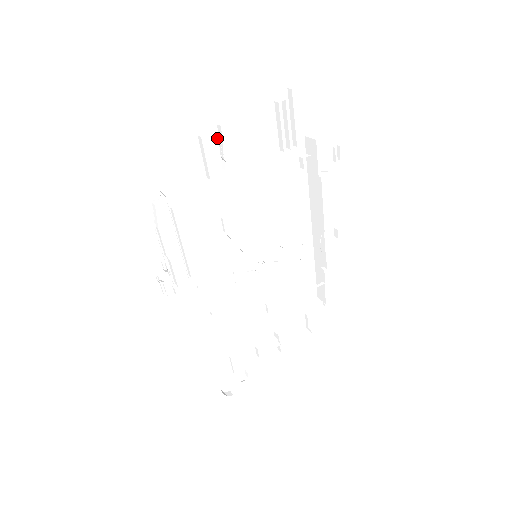
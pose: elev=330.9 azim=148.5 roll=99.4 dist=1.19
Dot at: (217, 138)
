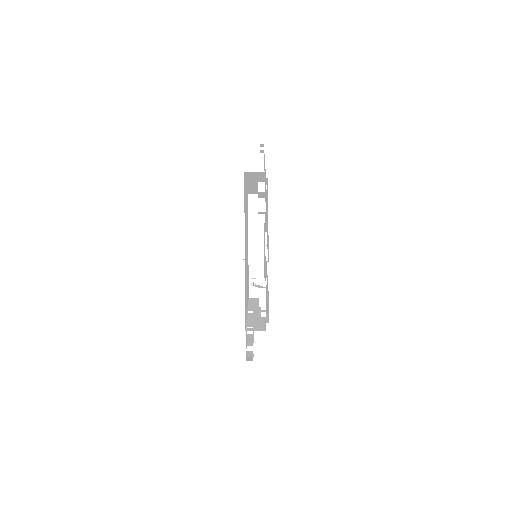
Dot at: occluded
